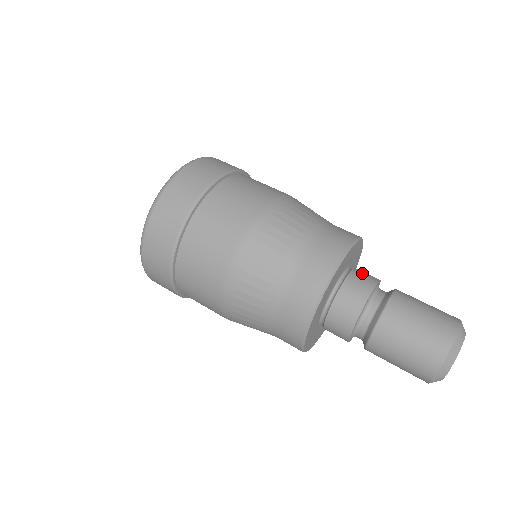
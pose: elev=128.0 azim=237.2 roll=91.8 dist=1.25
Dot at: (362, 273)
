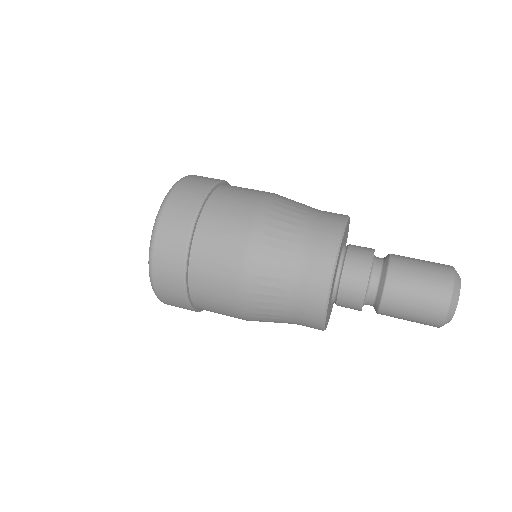
Dot at: occluded
